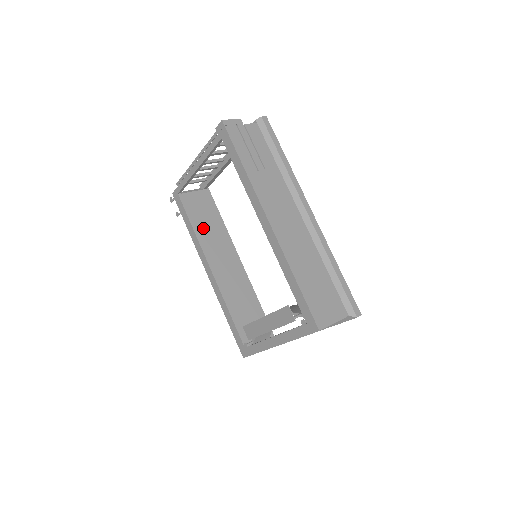
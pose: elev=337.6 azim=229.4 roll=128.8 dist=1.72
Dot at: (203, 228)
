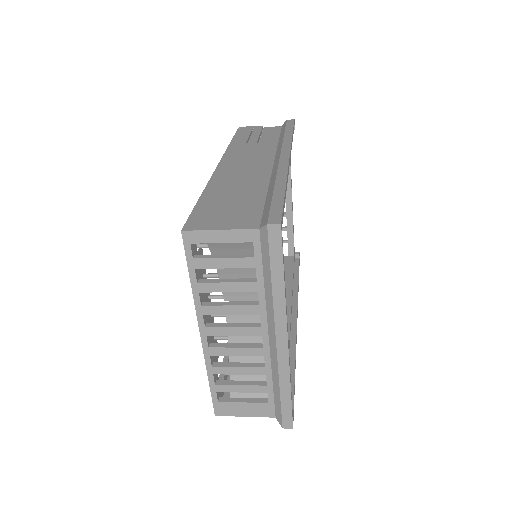
Dot at: occluded
